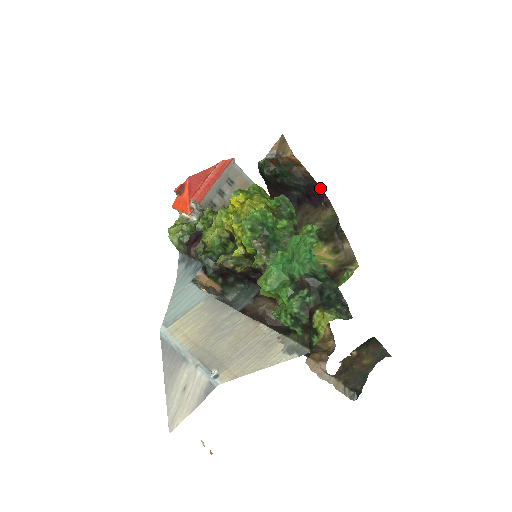
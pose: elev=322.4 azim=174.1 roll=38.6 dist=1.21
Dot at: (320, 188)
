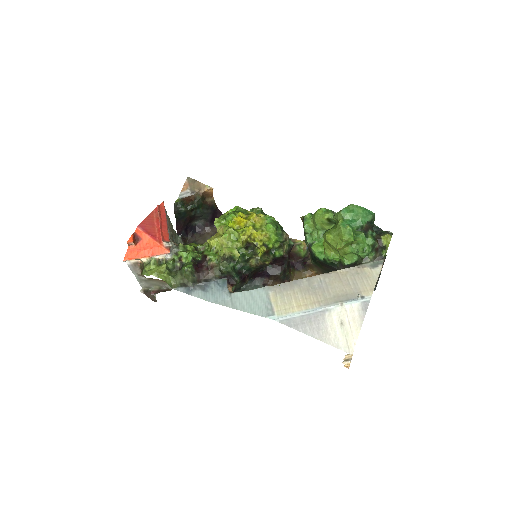
Dot at: (221, 212)
